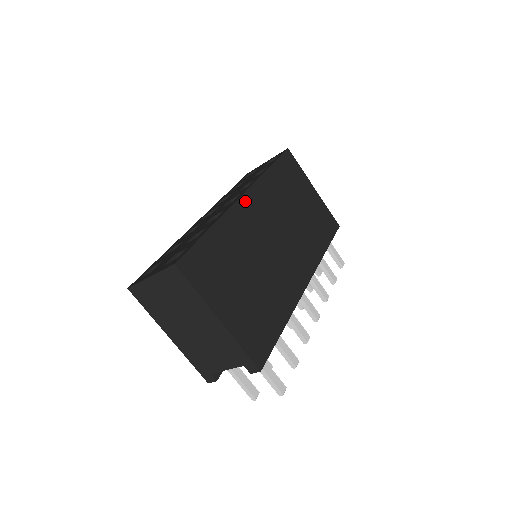
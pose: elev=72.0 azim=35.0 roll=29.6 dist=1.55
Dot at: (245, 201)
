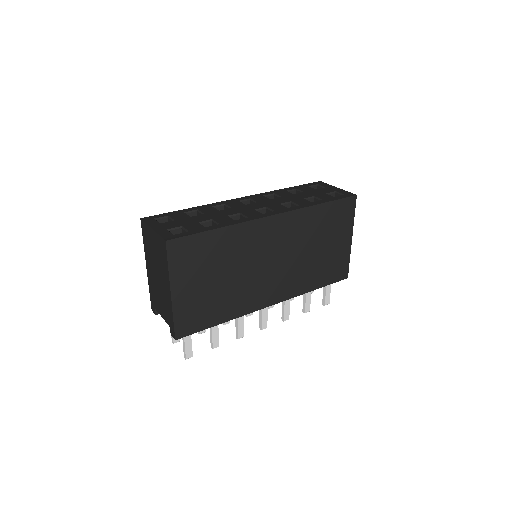
Dot at: (270, 221)
